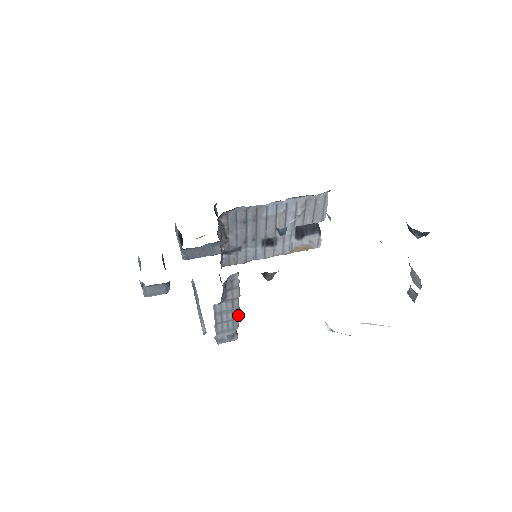
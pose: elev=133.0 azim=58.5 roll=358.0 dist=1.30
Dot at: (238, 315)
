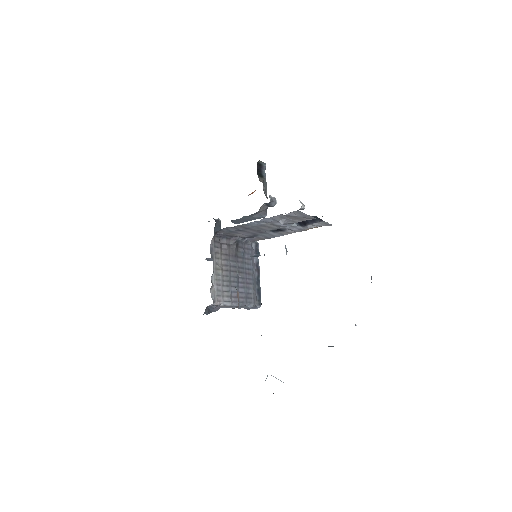
Dot at: (244, 305)
